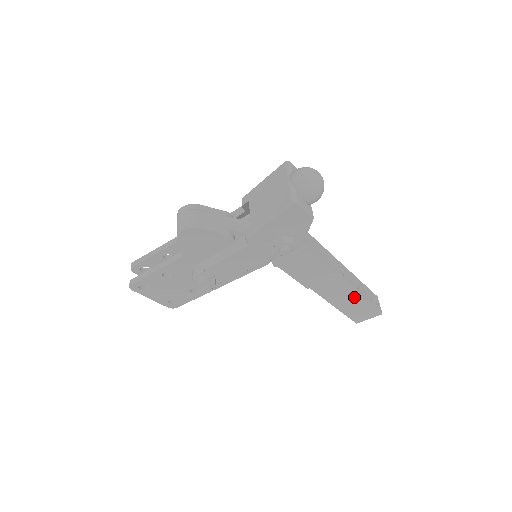
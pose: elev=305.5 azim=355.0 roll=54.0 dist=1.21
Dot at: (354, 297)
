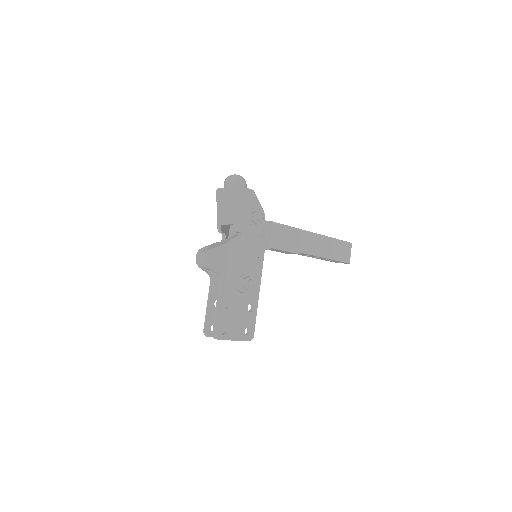
Dot at: (326, 241)
